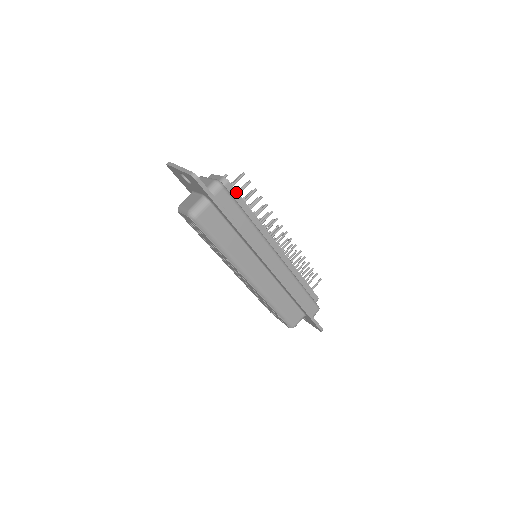
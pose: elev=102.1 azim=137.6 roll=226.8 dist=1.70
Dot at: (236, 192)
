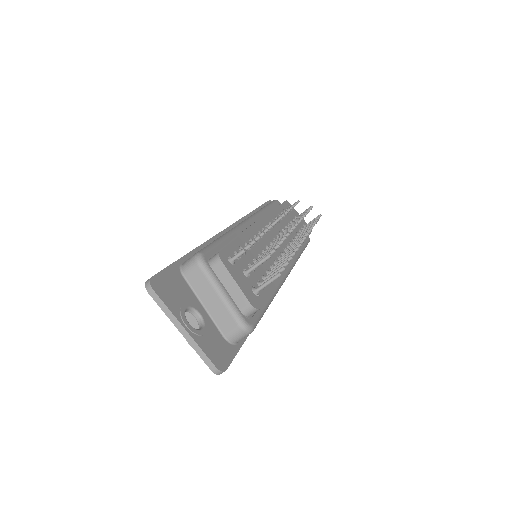
Dot at: (264, 301)
